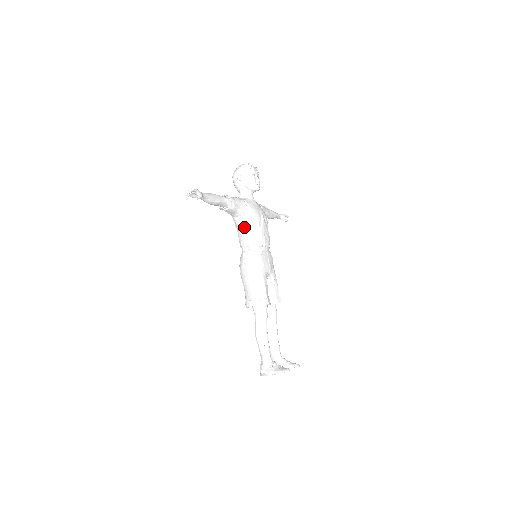
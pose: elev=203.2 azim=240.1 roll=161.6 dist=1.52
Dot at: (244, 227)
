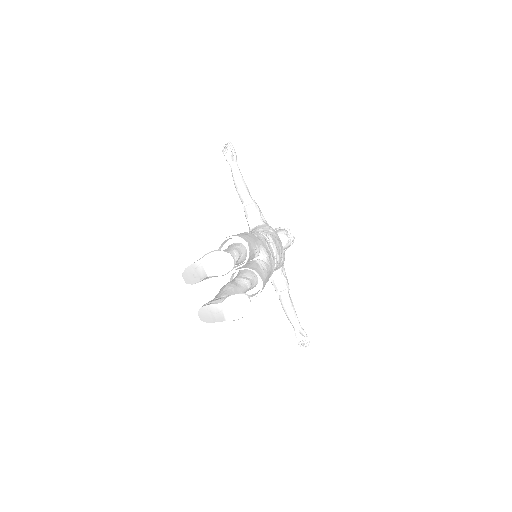
Dot at: (258, 229)
